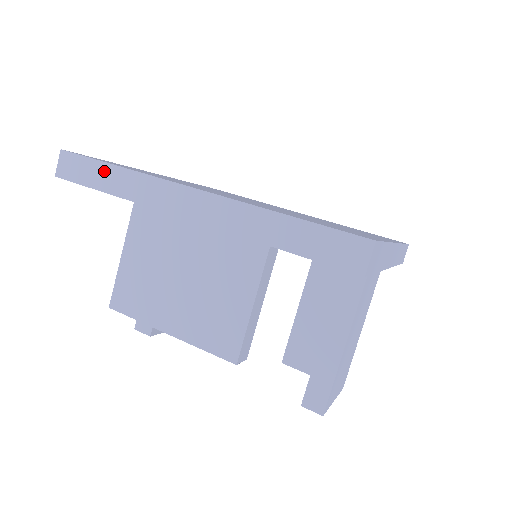
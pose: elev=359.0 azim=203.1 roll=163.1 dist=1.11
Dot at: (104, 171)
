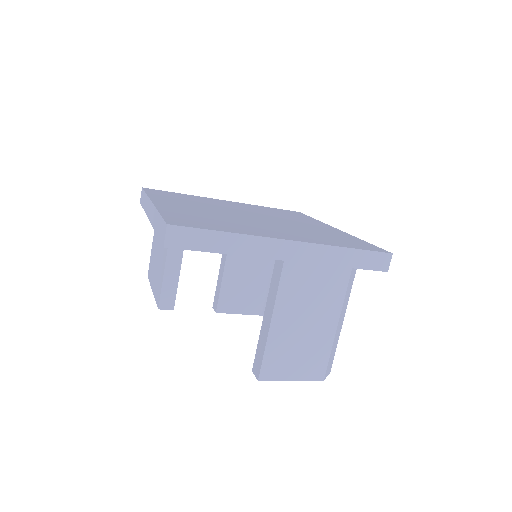
Dot at: (144, 197)
